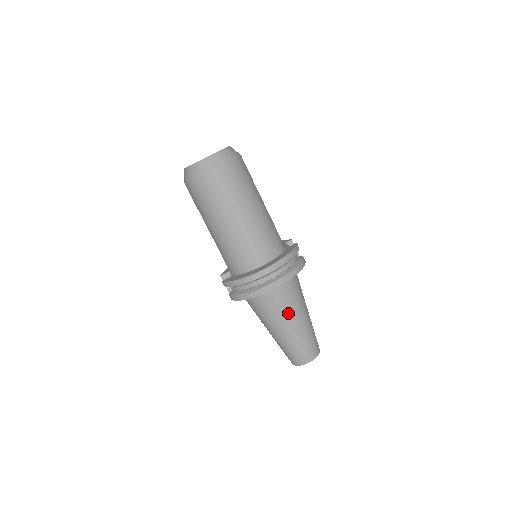
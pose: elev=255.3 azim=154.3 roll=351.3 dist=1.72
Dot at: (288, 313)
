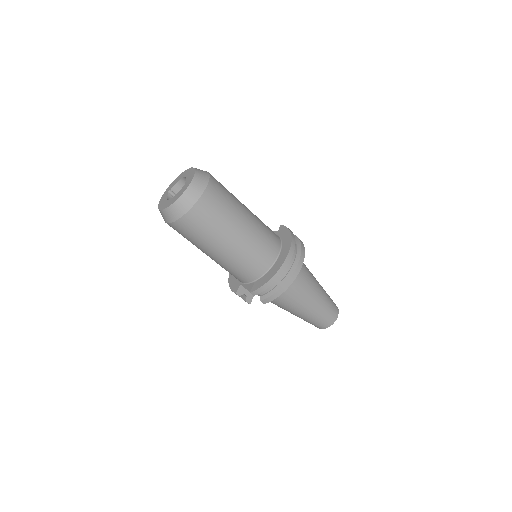
Dot at: (311, 284)
